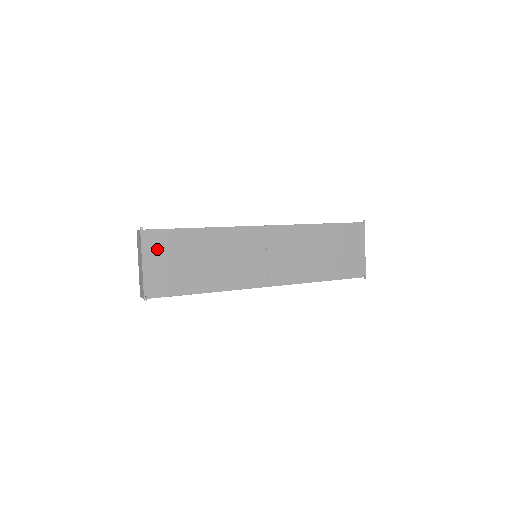
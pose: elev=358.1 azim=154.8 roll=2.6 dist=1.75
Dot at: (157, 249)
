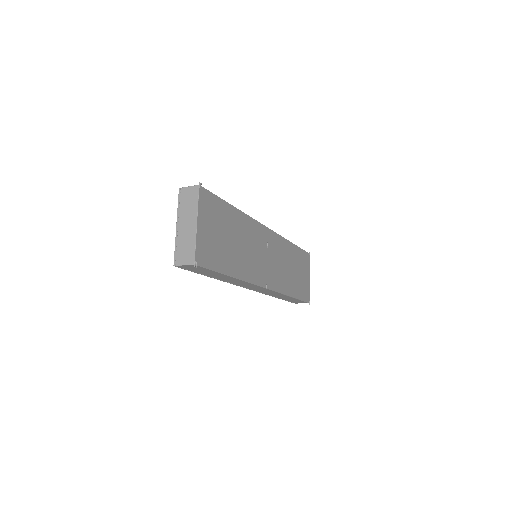
Dot at: (208, 212)
